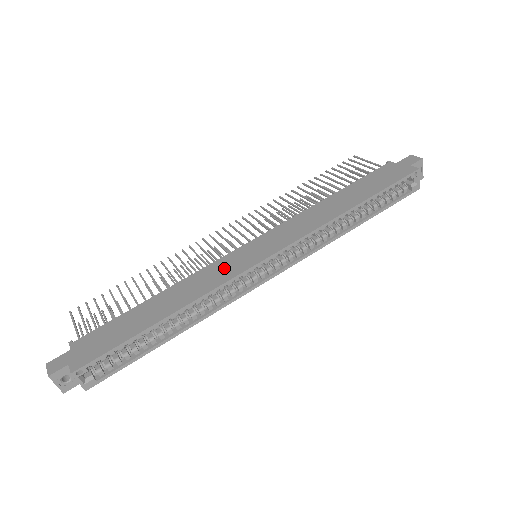
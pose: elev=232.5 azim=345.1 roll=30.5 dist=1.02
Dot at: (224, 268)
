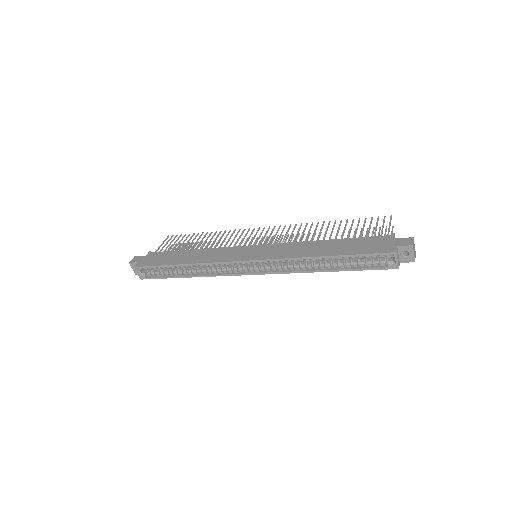
Dot at: (228, 253)
